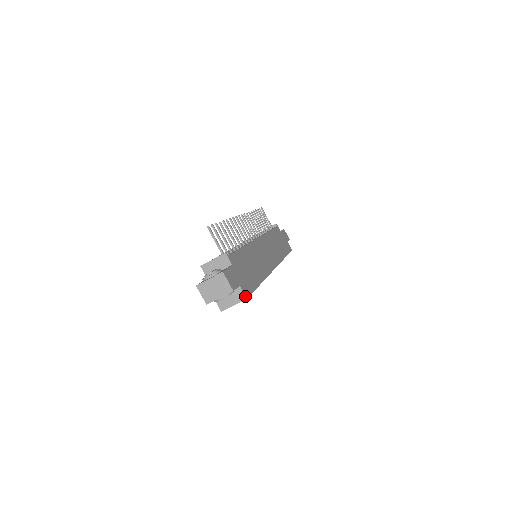
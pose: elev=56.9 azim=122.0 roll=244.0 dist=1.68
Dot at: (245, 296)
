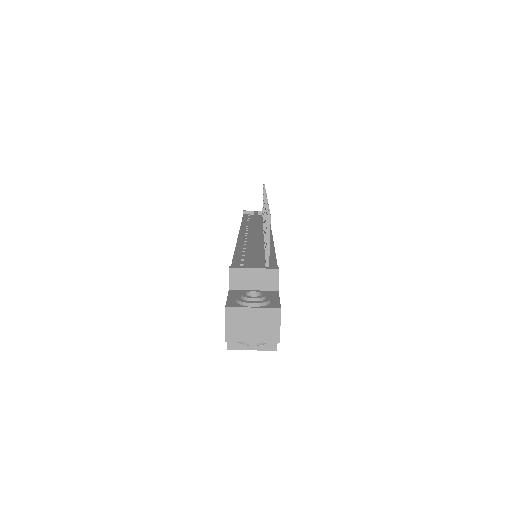
Dot at: occluded
